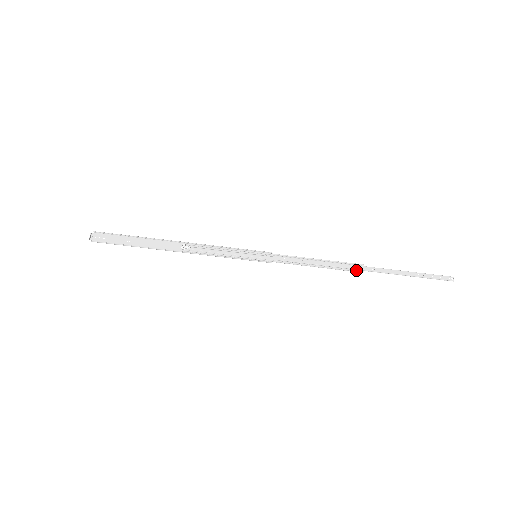
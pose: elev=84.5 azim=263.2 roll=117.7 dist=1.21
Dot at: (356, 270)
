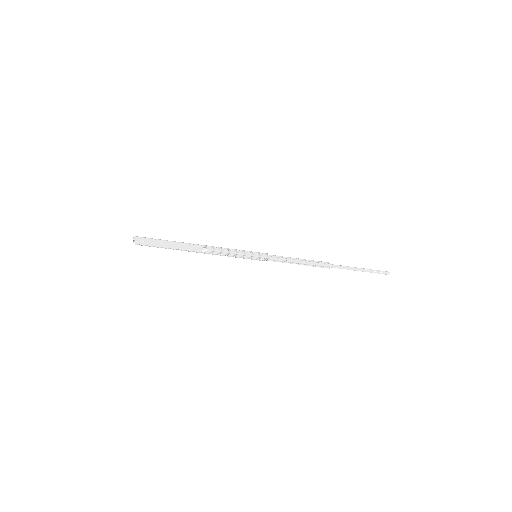
Dot at: (325, 267)
